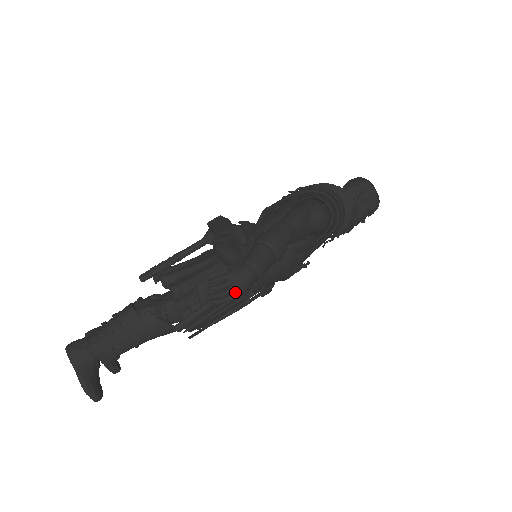
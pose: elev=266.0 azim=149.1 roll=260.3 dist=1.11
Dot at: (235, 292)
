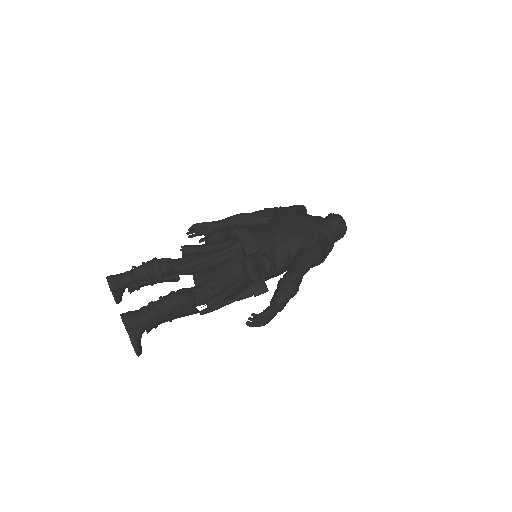
Dot at: (265, 323)
